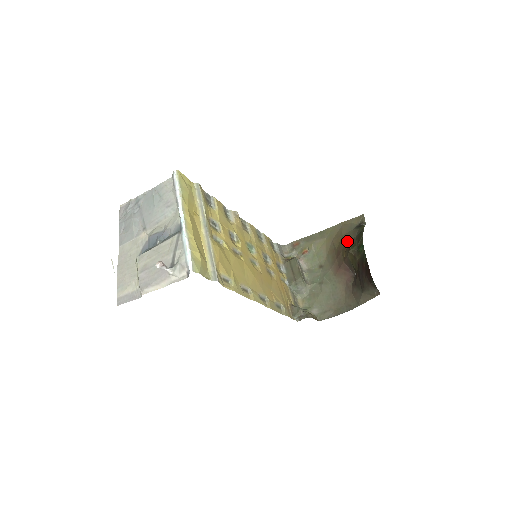
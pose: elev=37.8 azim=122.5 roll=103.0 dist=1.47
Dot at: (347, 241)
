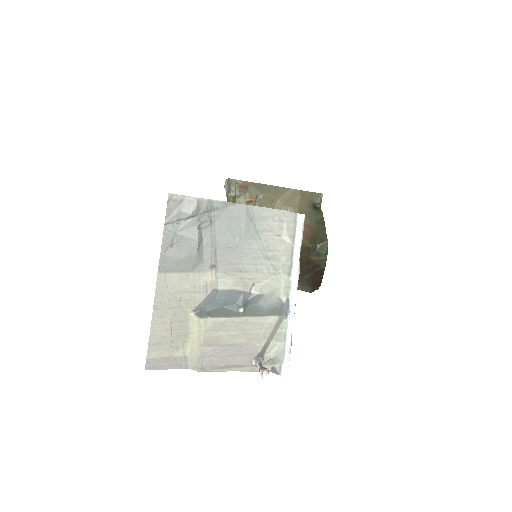
Dot at: occluded
